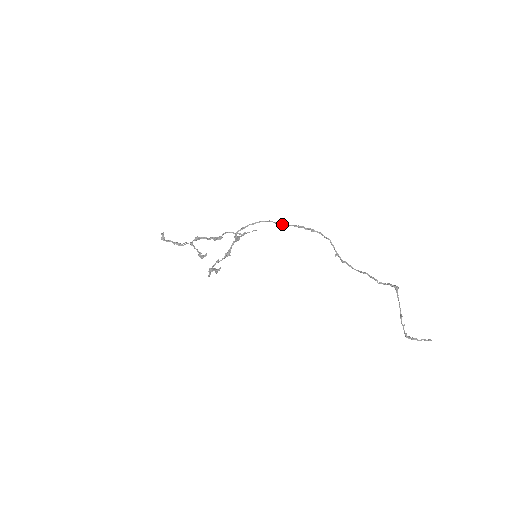
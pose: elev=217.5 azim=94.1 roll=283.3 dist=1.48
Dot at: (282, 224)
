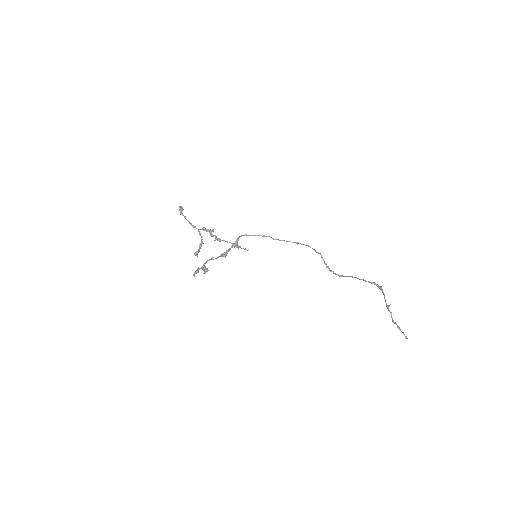
Dot at: (280, 240)
